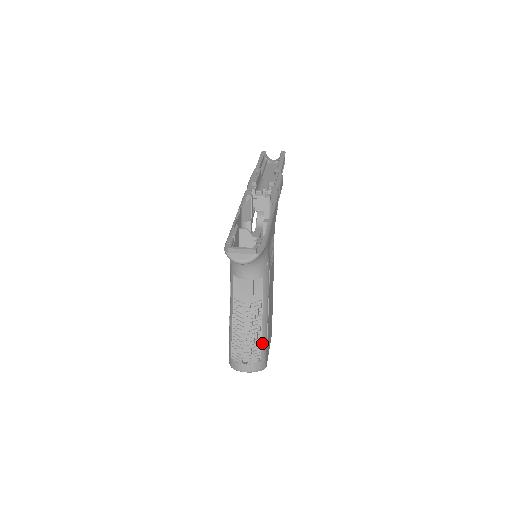
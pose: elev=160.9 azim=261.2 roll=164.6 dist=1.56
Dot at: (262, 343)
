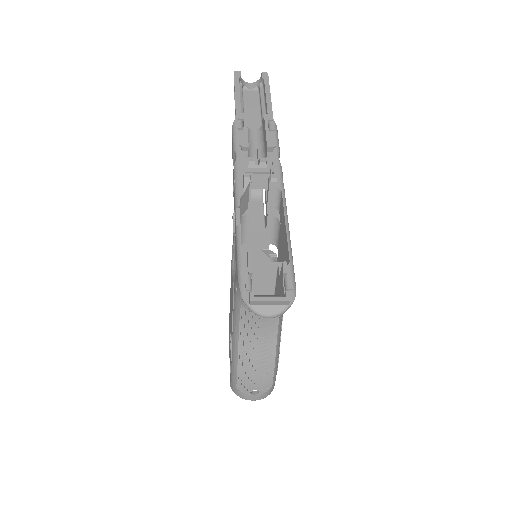
Dot at: (275, 370)
